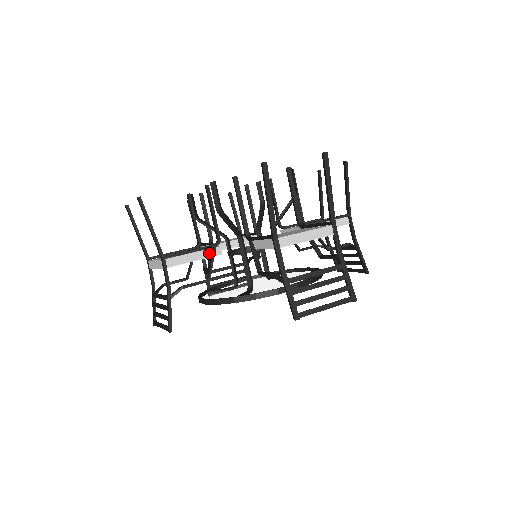
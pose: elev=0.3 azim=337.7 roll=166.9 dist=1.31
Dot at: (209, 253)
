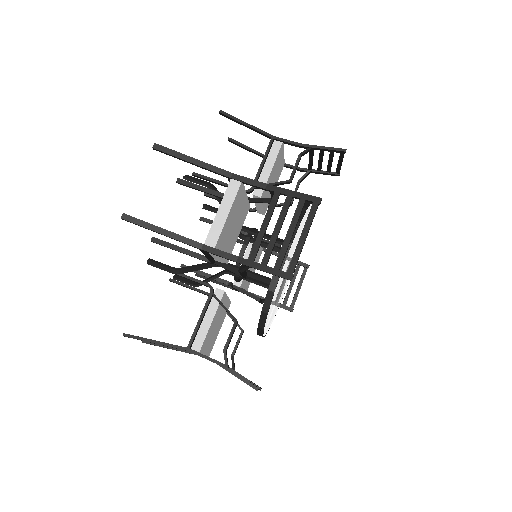
Dot at: (215, 303)
